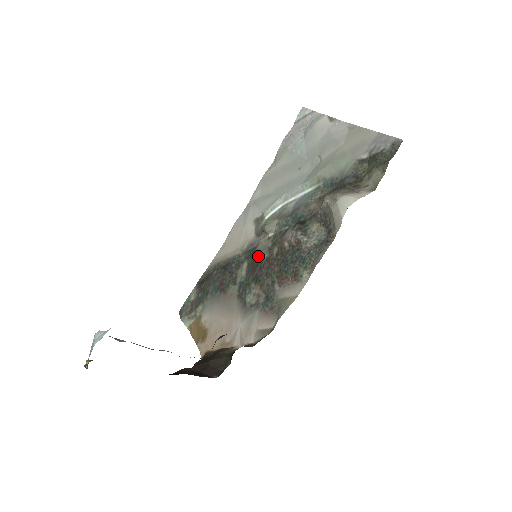
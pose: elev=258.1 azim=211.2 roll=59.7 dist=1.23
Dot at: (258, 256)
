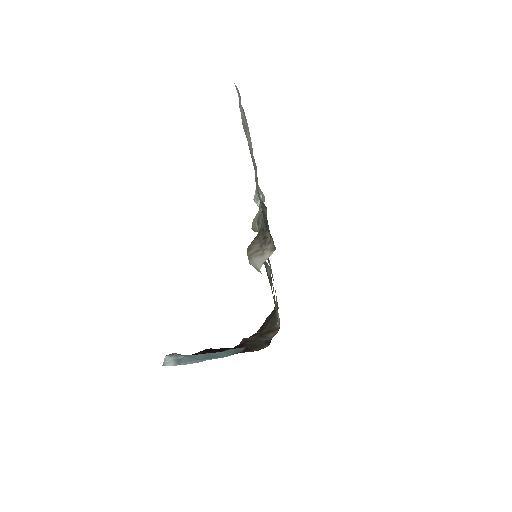
Dot at: occluded
